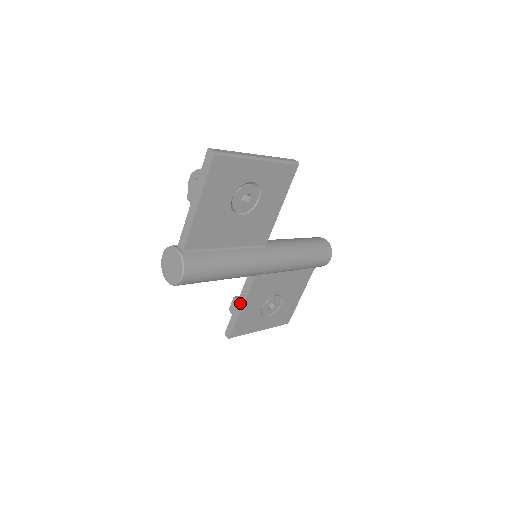
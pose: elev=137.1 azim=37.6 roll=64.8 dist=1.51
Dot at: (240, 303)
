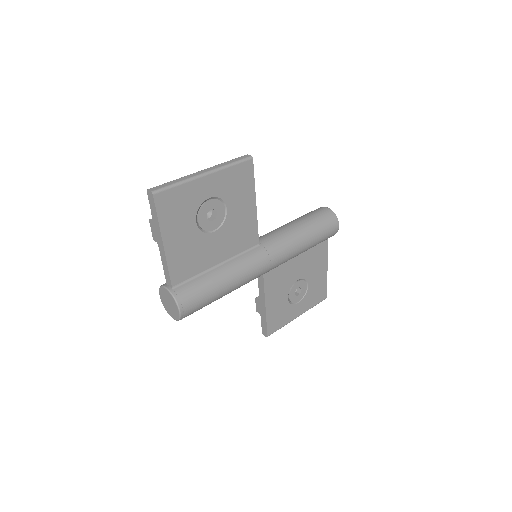
Dot at: (262, 303)
